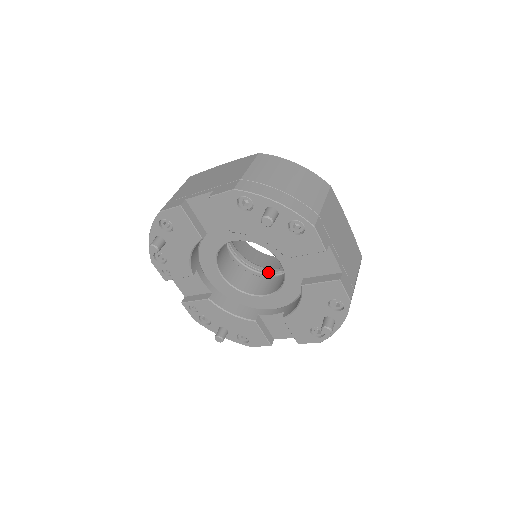
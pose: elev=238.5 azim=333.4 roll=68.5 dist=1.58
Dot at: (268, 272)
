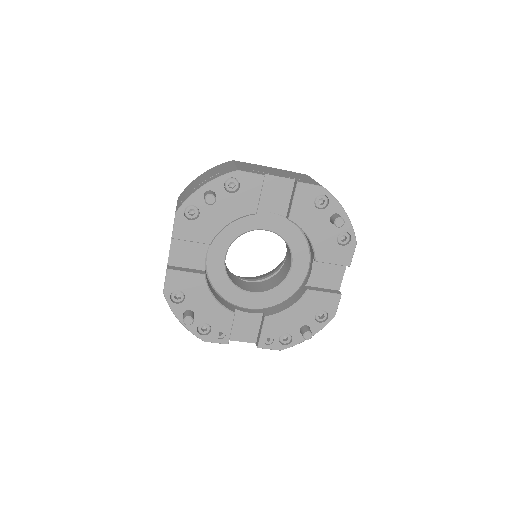
Dot at: occluded
